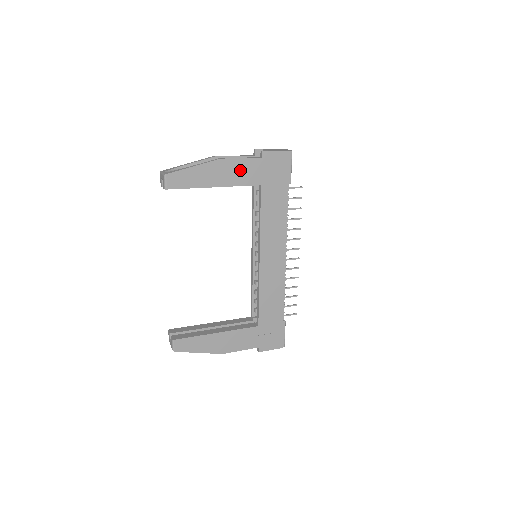
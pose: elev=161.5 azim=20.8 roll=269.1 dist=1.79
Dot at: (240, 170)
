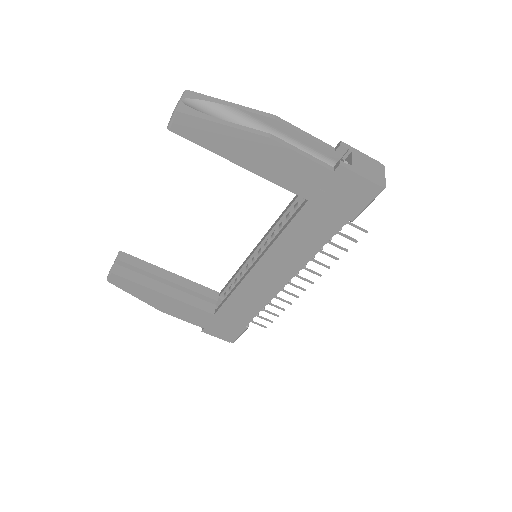
Dot at: (290, 167)
